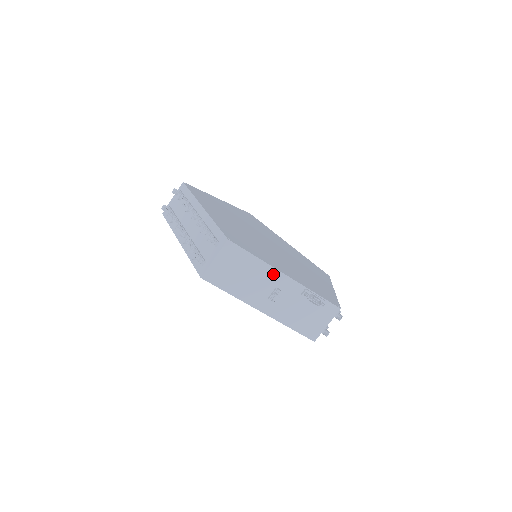
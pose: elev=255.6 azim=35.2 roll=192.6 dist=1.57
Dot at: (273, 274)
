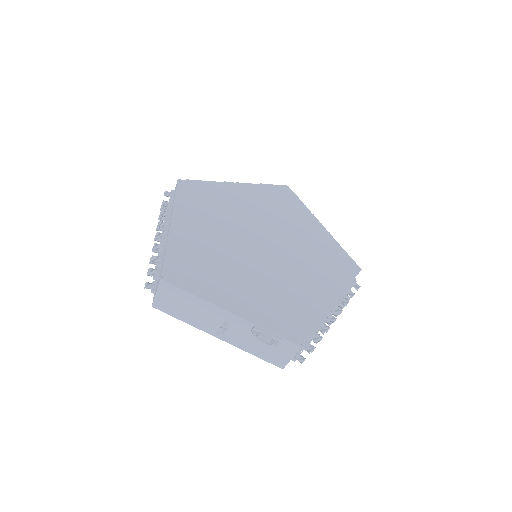
Dot at: (216, 310)
